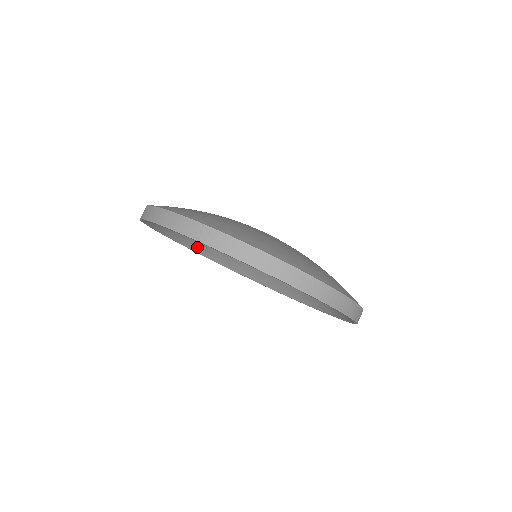
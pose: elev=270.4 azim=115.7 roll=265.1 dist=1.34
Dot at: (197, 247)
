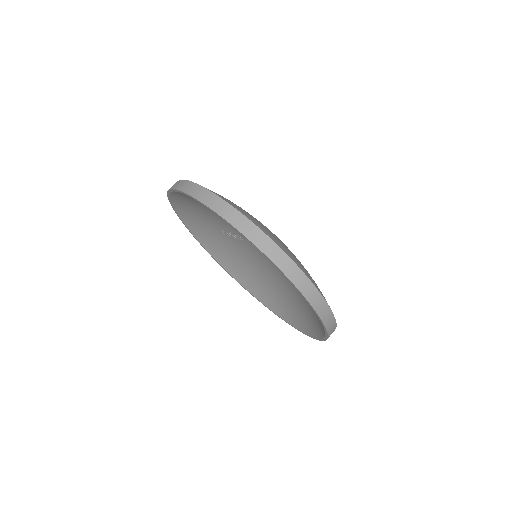
Dot at: (180, 200)
